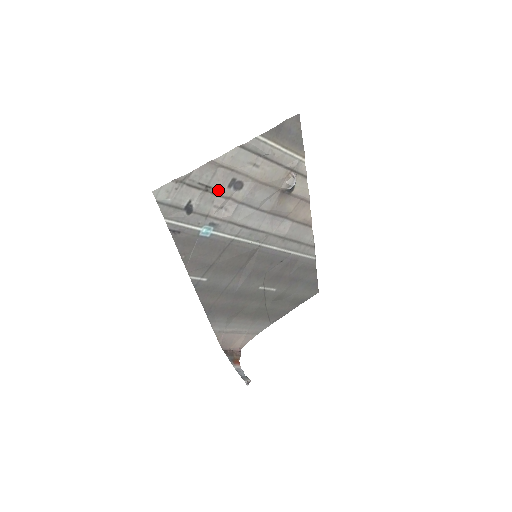
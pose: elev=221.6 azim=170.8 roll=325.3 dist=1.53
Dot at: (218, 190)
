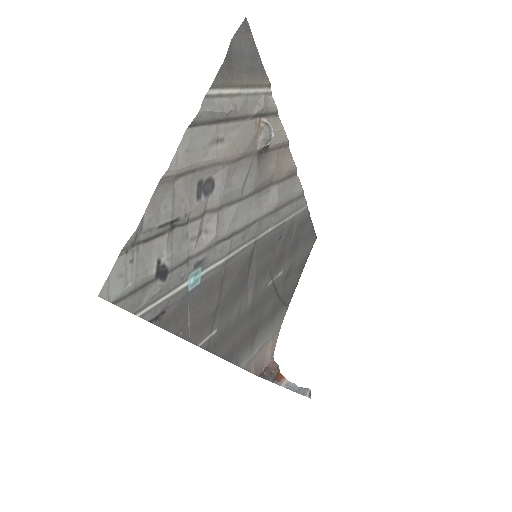
Dot at: (187, 214)
